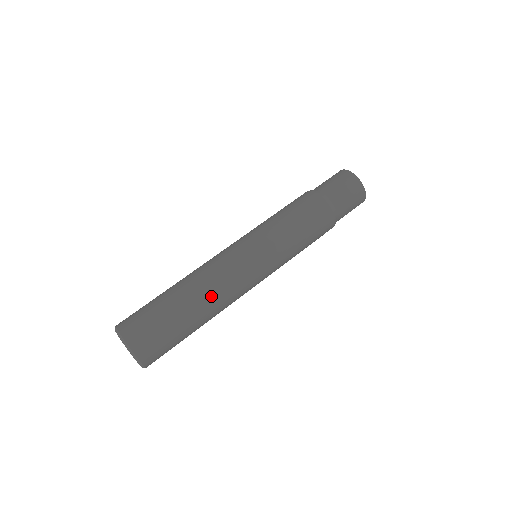
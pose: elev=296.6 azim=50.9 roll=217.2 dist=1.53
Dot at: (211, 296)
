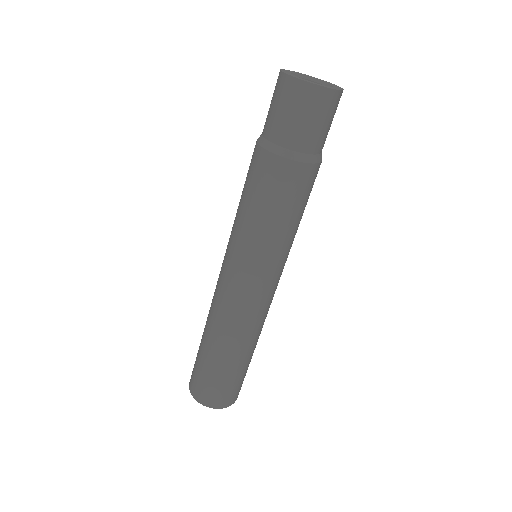
Dot at: occluded
